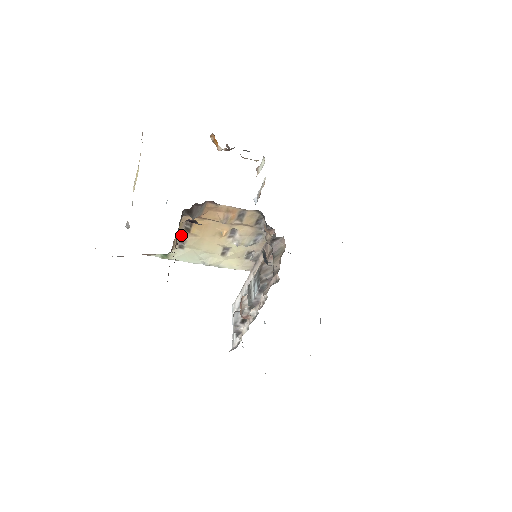
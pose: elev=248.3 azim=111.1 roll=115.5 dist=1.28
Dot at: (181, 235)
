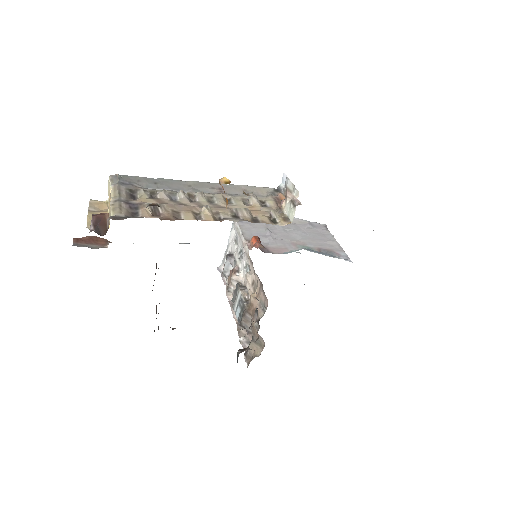
Dot at: occluded
